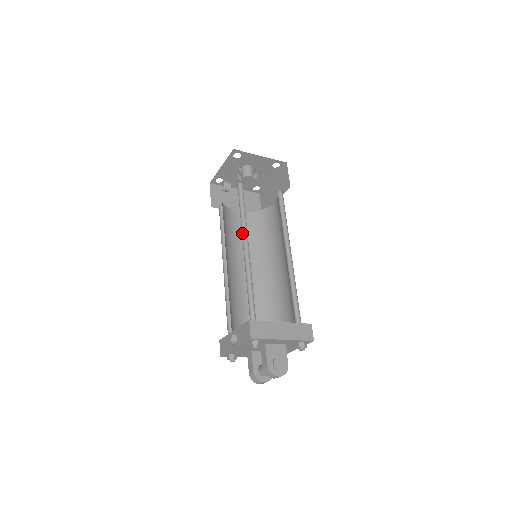
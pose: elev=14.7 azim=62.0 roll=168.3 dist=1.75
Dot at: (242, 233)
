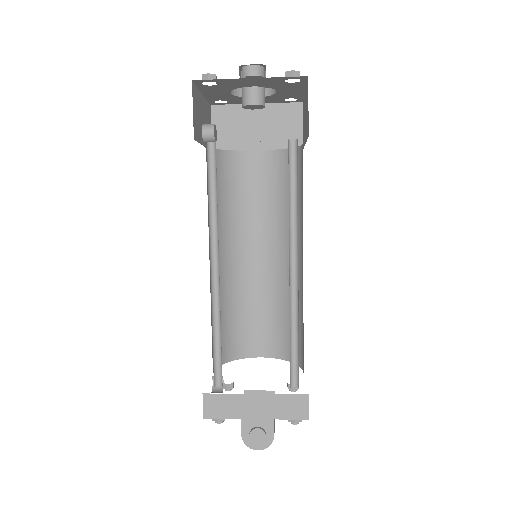
Dot at: (212, 242)
